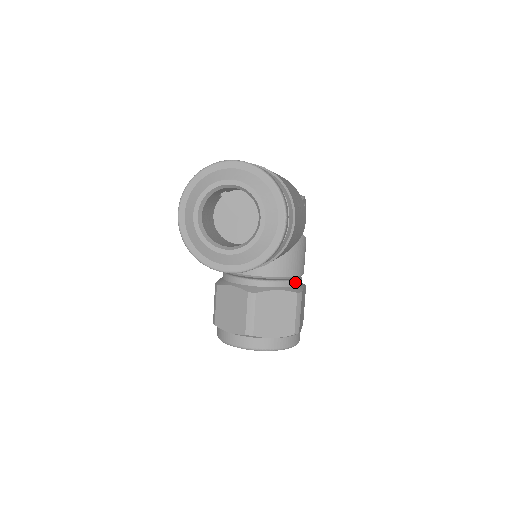
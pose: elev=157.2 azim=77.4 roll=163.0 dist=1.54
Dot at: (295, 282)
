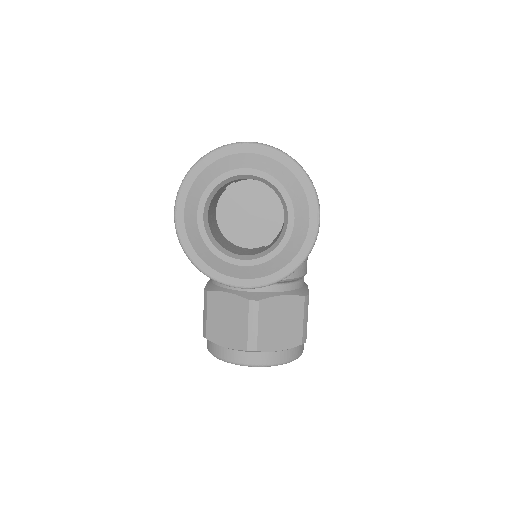
Dot at: (300, 283)
